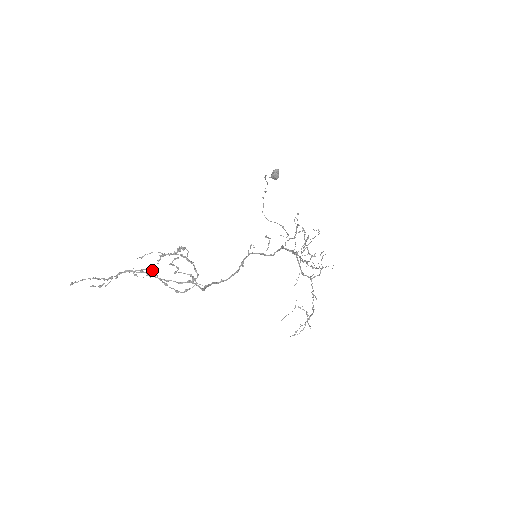
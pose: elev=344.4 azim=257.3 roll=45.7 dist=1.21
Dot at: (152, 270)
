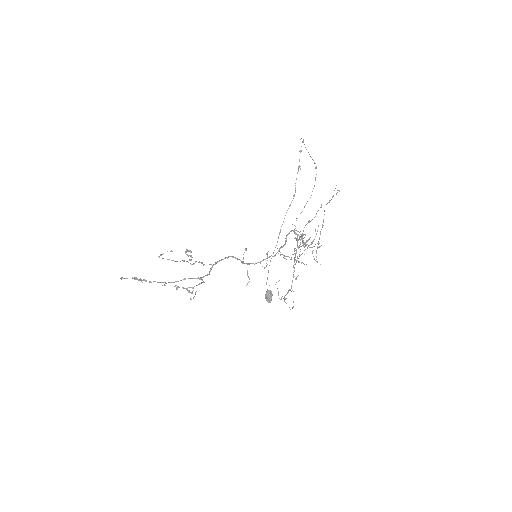
Dot at: occluded
